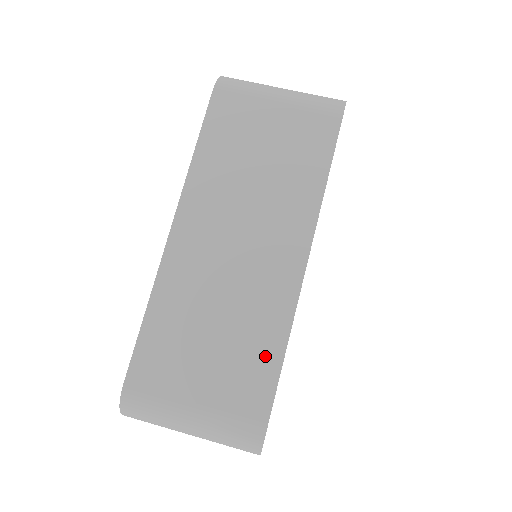
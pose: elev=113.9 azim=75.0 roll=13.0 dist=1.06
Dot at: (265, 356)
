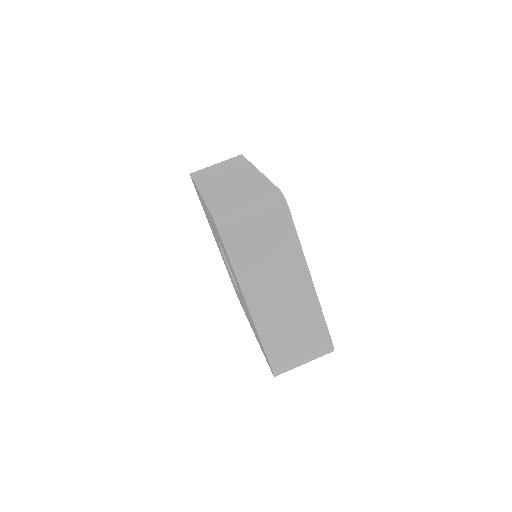
Dot at: (318, 324)
